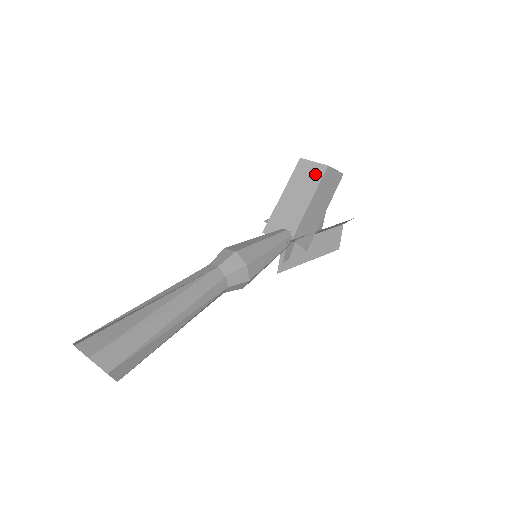
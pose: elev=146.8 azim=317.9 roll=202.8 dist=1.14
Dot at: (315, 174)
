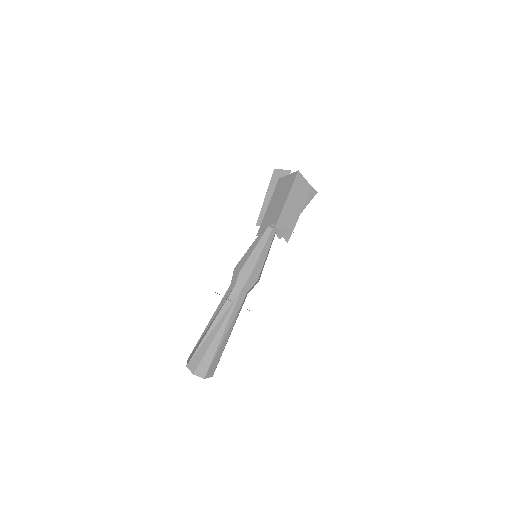
Dot at: (289, 182)
